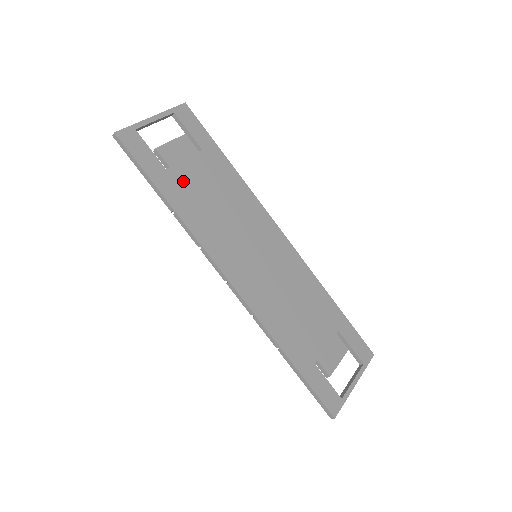
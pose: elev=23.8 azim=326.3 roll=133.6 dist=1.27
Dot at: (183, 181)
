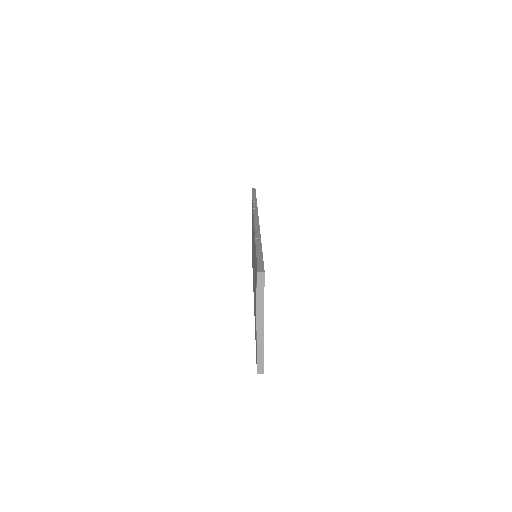
Dot at: occluded
